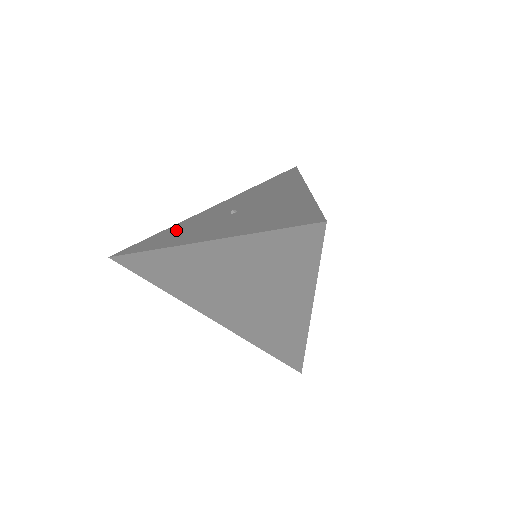
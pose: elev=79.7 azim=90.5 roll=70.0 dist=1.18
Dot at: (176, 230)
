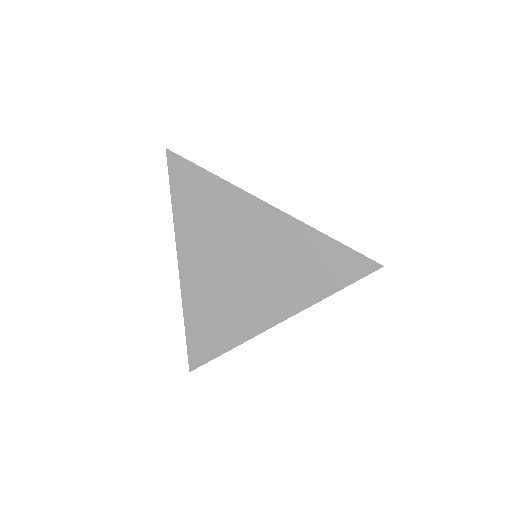
Dot at: occluded
